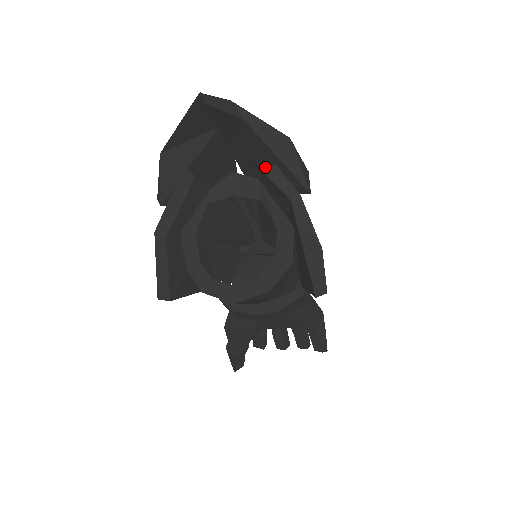
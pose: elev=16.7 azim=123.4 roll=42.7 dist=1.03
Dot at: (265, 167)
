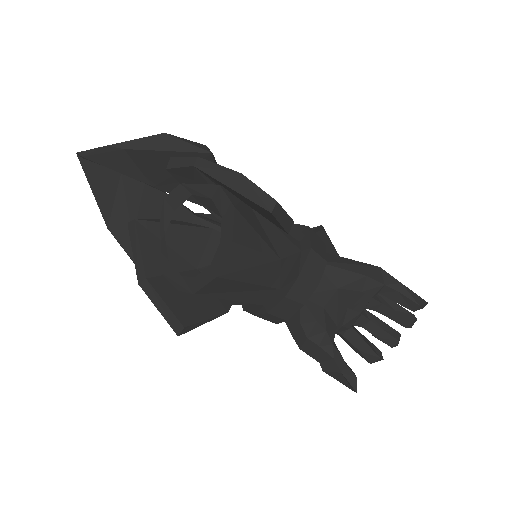
Dot at: occluded
